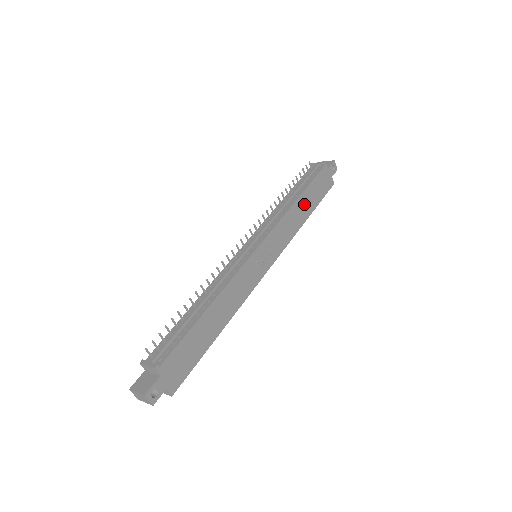
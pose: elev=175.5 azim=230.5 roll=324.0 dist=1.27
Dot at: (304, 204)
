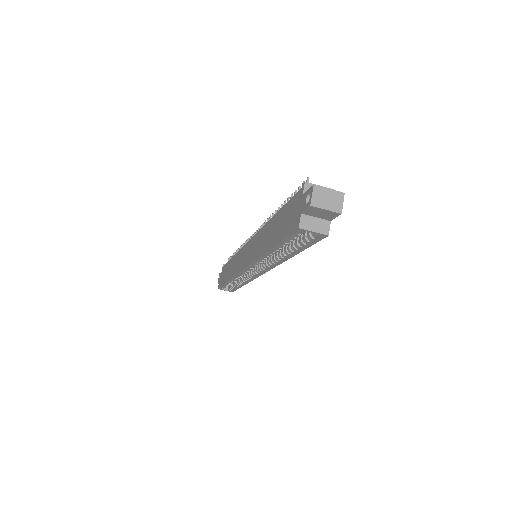
Dot at: occluded
